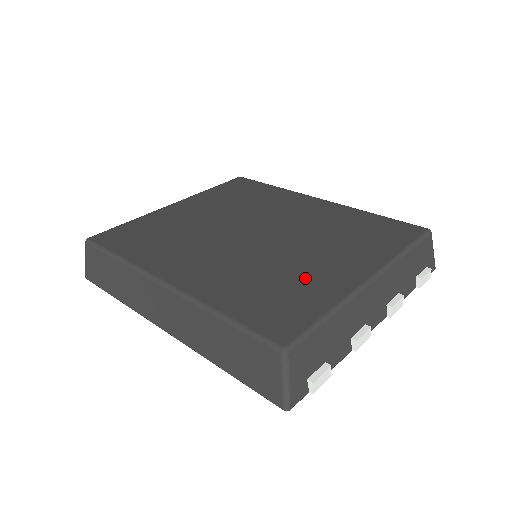
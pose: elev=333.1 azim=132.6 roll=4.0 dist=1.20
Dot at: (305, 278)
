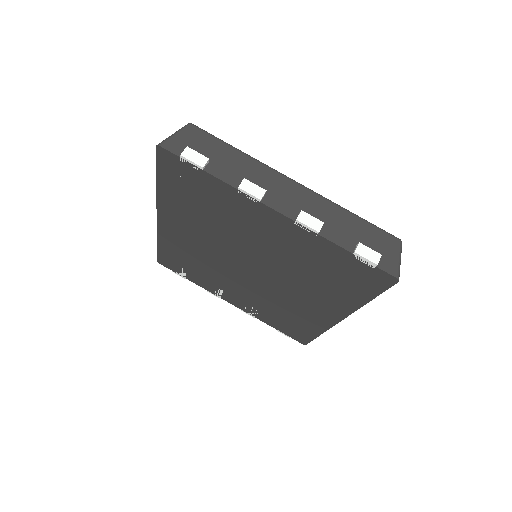
Dot at: occluded
